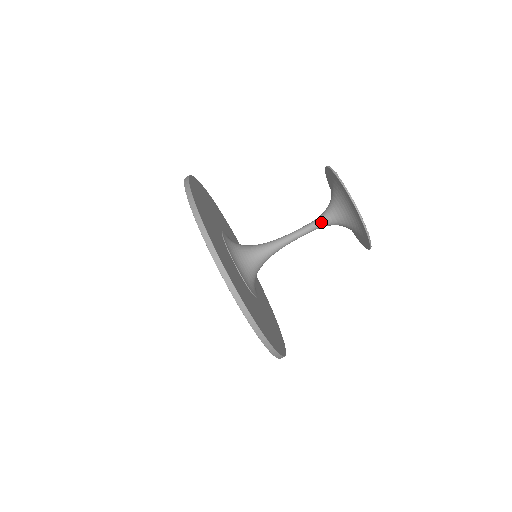
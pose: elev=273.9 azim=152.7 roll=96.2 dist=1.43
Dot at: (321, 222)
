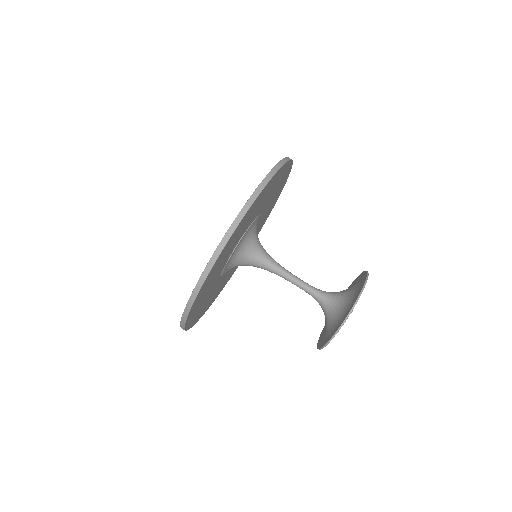
Dot at: (319, 291)
